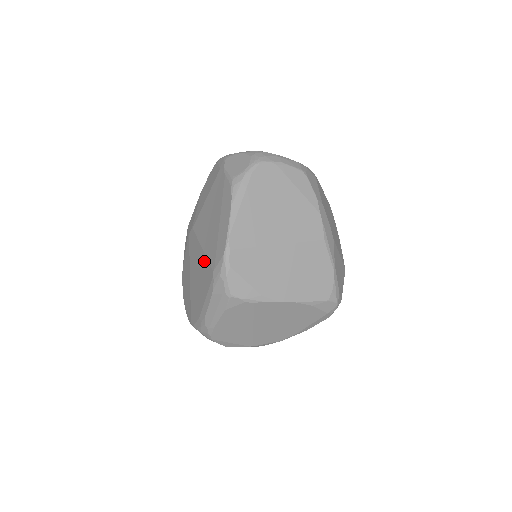
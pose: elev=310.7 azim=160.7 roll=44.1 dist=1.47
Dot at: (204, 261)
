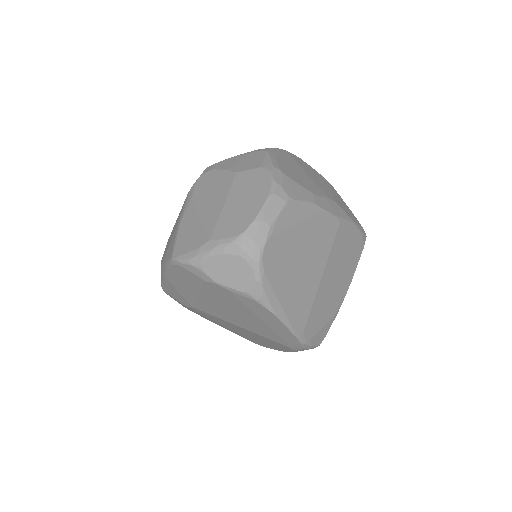
Dot at: occluded
